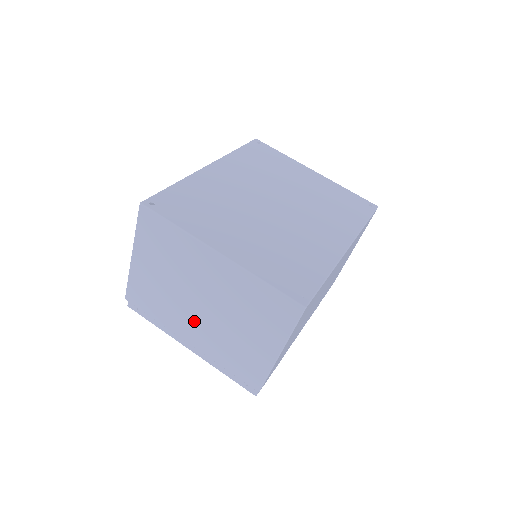
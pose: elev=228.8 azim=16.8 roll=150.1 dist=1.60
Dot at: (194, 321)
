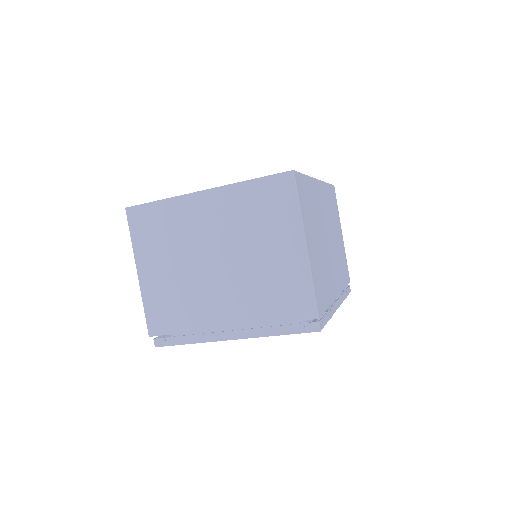
Dot at: (219, 291)
